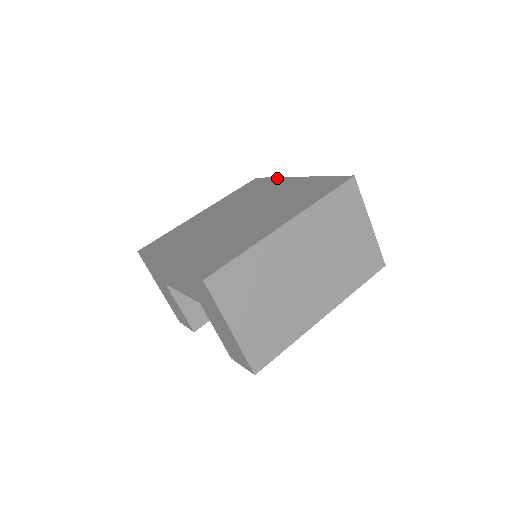
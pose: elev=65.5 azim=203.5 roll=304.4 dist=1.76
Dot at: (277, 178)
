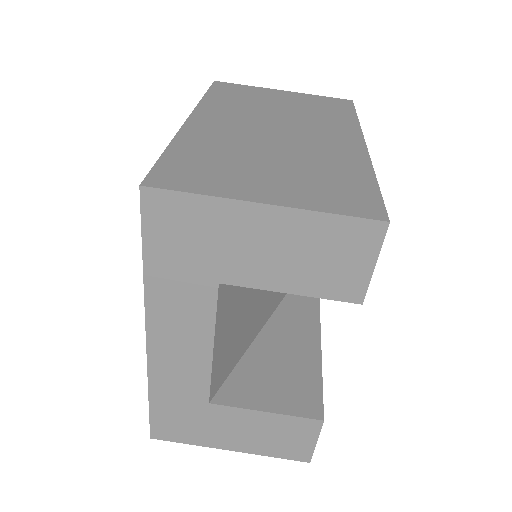
Dot at: occluded
